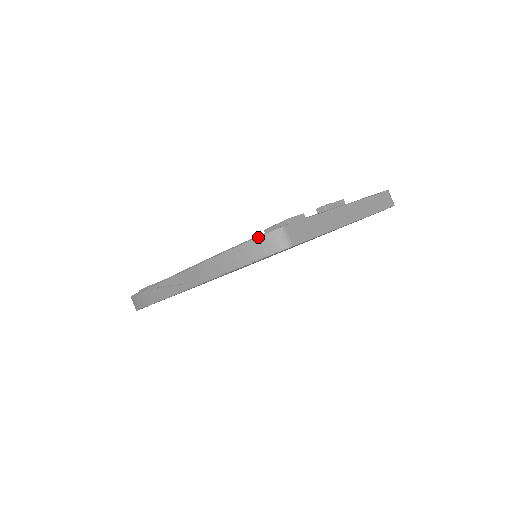
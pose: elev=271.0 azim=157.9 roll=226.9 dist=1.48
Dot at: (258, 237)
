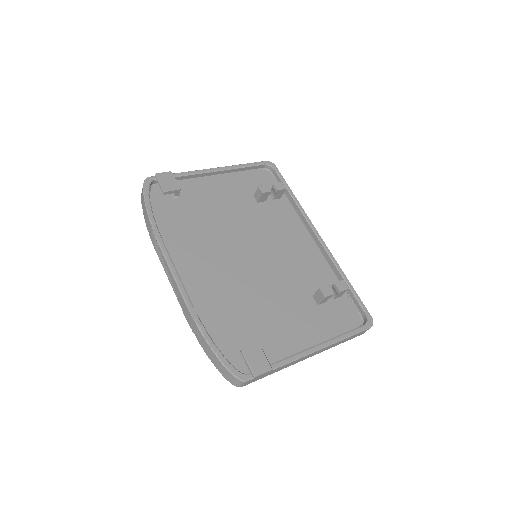
Dot at: (227, 370)
